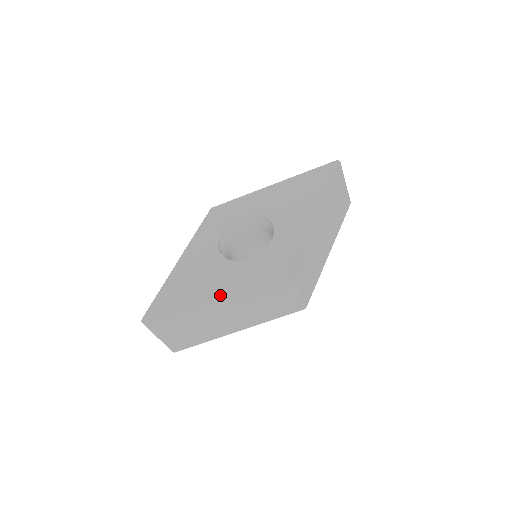
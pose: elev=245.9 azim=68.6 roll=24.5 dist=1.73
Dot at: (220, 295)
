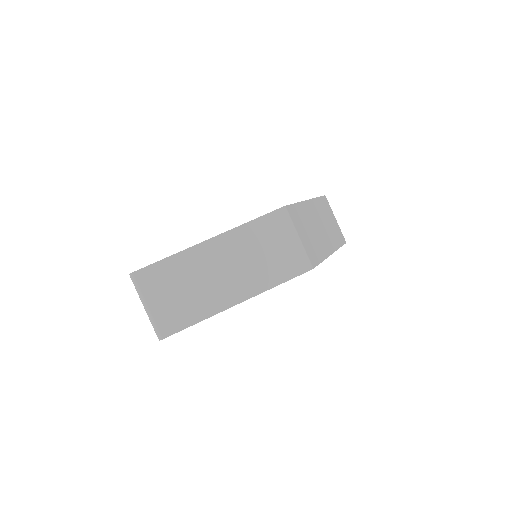
Dot at: (217, 235)
